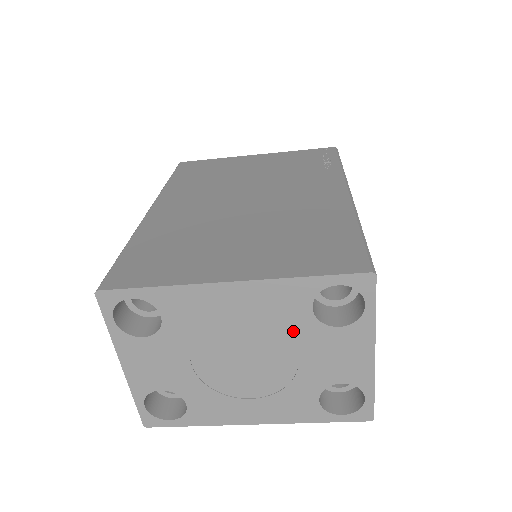
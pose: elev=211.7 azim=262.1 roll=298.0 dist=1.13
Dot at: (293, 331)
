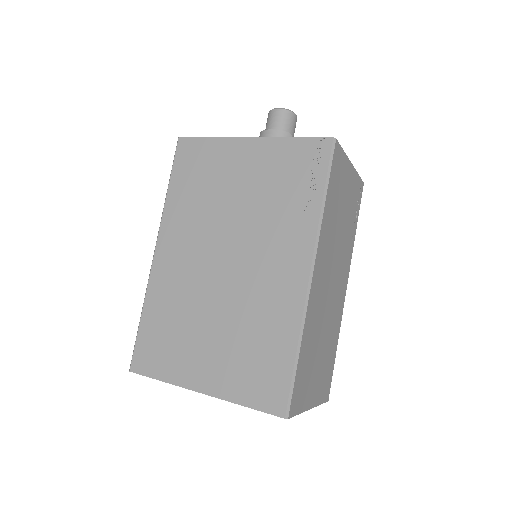
Dot at: occluded
